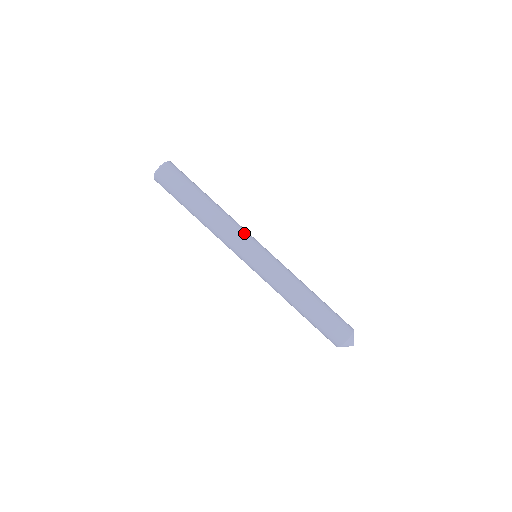
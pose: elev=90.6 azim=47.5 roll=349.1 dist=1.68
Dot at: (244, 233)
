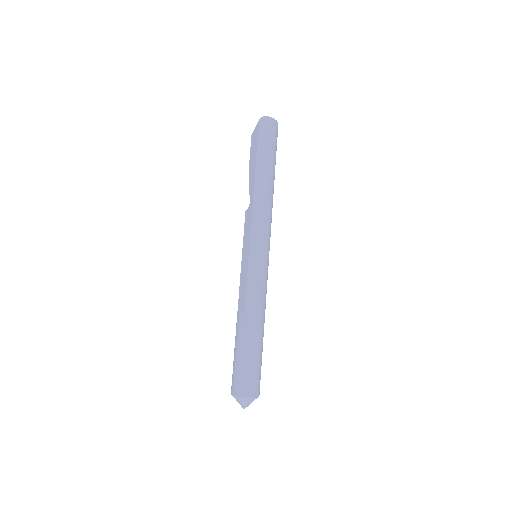
Dot at: occluded
